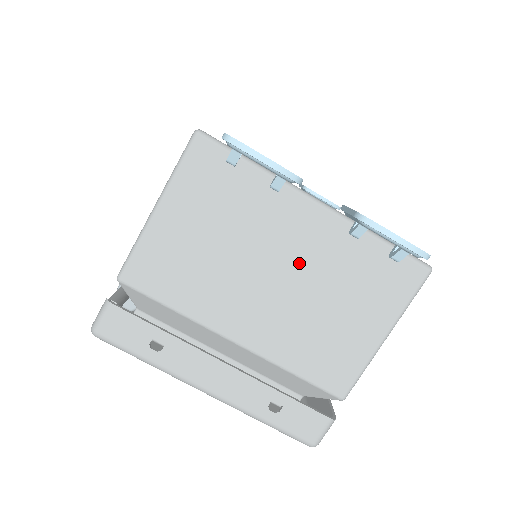
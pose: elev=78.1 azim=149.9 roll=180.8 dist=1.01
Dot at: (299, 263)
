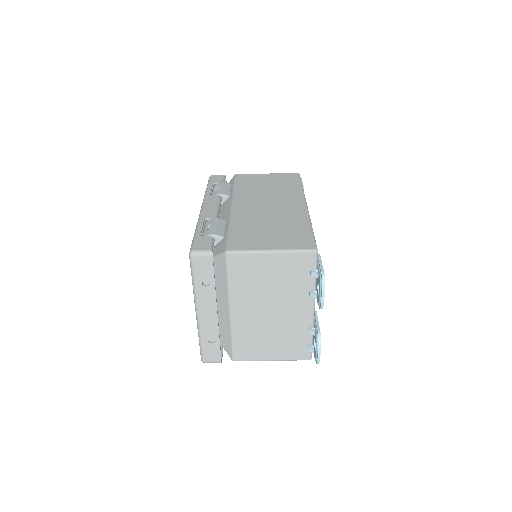
Dot at: (283, 316)
